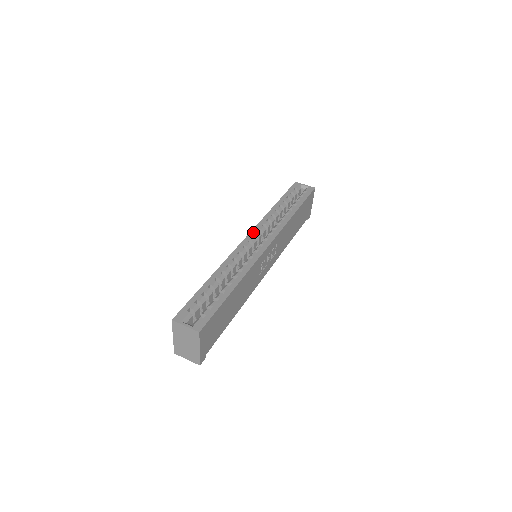
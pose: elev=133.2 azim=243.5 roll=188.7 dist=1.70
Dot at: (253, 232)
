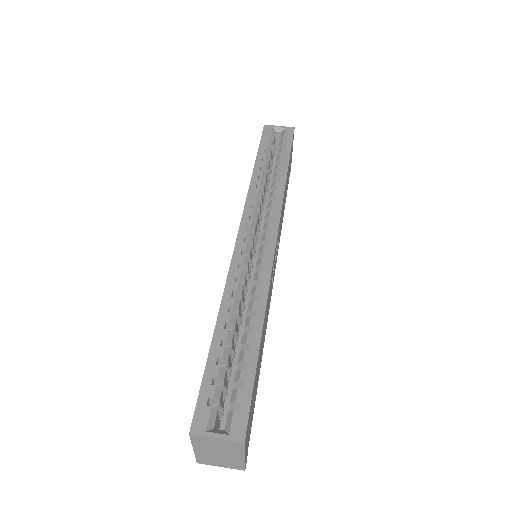
Dot at: (244, 223)
